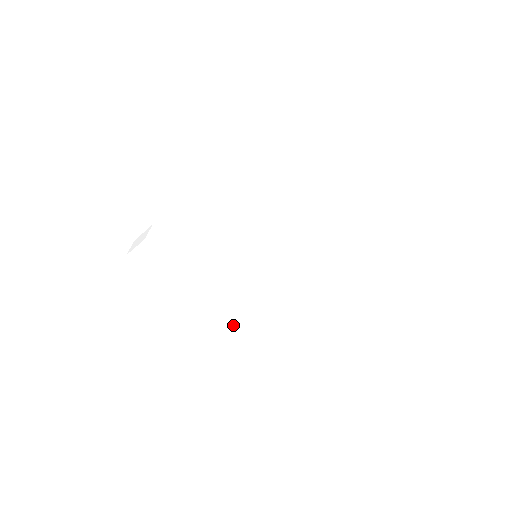
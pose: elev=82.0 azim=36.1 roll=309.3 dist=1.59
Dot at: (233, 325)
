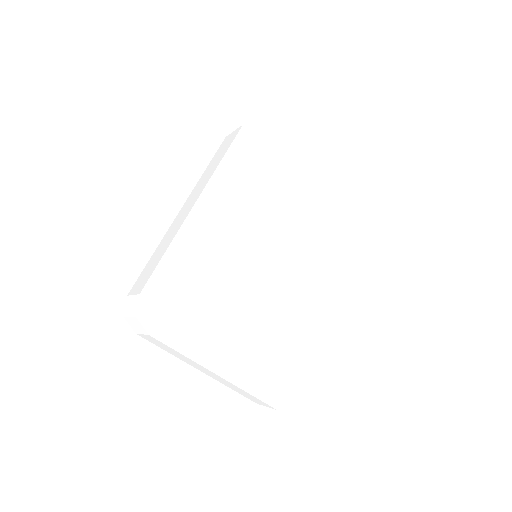
Dot at: (245, 356)
